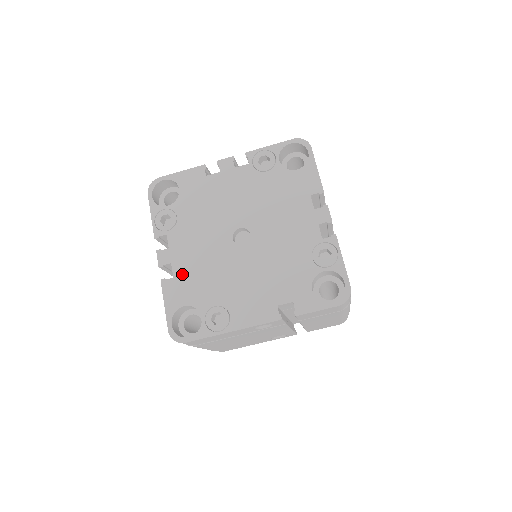
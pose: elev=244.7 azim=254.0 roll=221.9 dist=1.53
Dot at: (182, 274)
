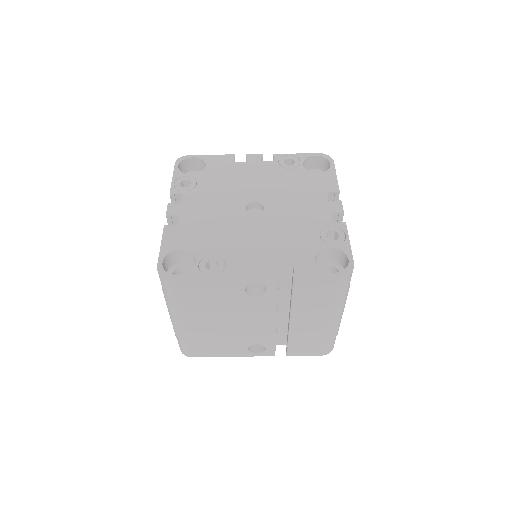
Dot at: (188, 224)
